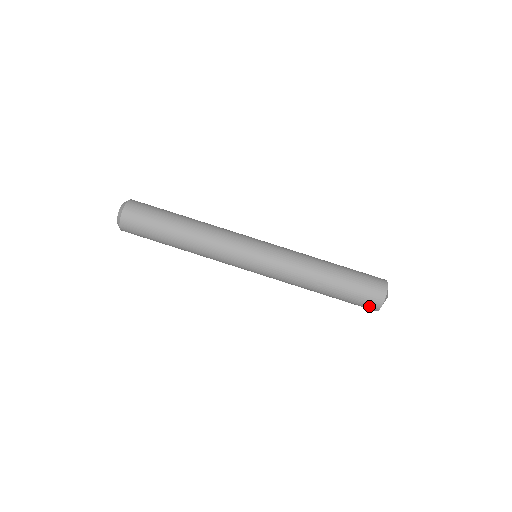
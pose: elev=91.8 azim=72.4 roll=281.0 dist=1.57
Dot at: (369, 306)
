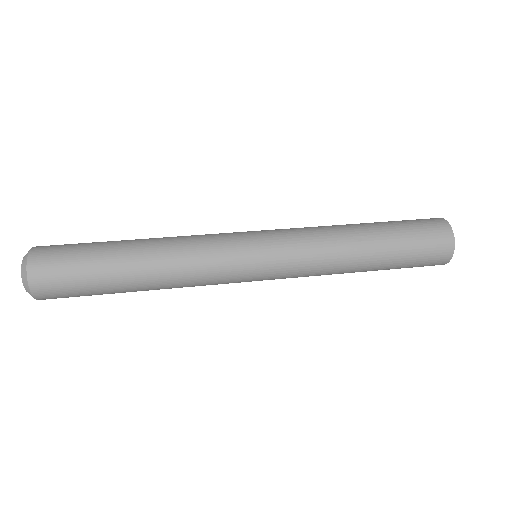
Dot at: (440, 244)
